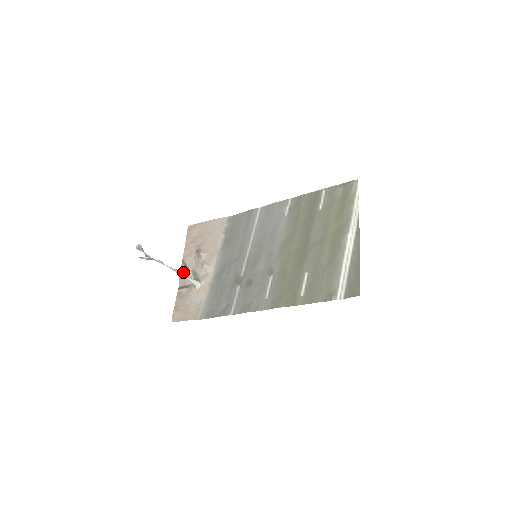
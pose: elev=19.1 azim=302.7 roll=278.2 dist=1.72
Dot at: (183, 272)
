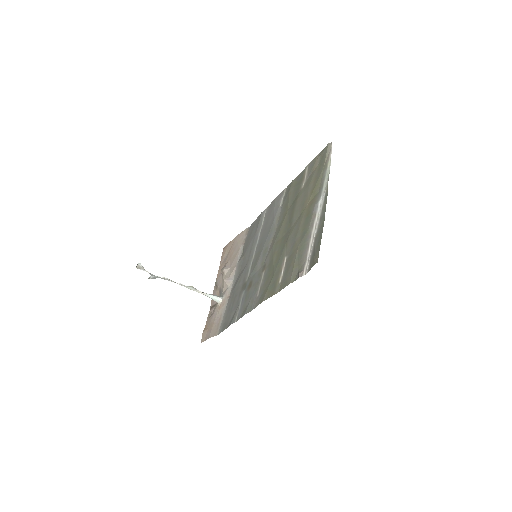
Dot at: (214, 292)
